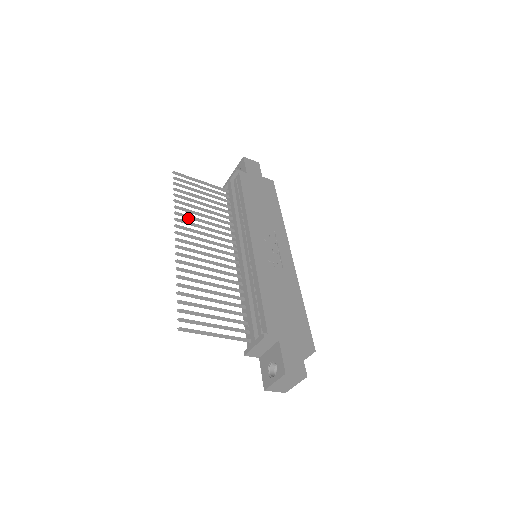
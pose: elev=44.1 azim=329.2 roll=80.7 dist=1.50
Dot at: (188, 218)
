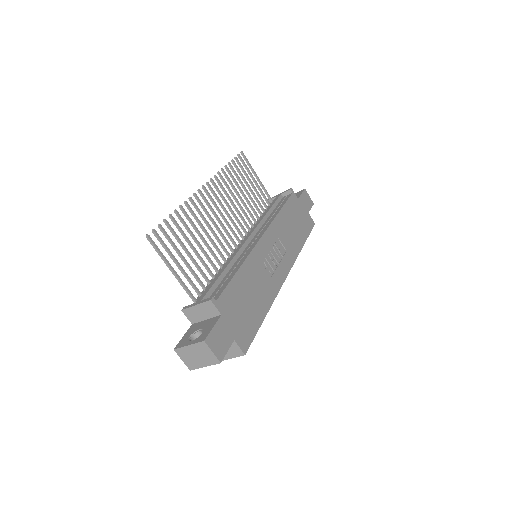
Dot at: (225, 185)
